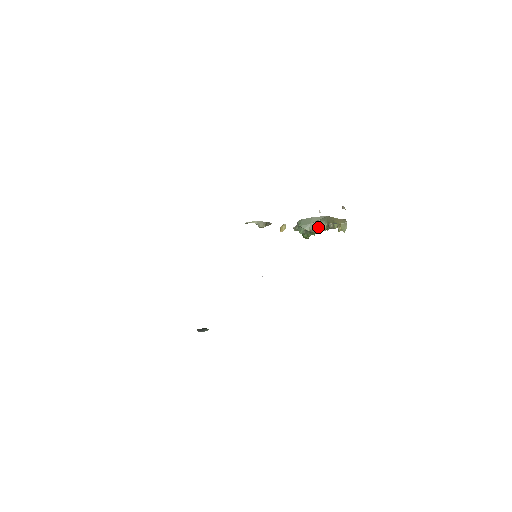
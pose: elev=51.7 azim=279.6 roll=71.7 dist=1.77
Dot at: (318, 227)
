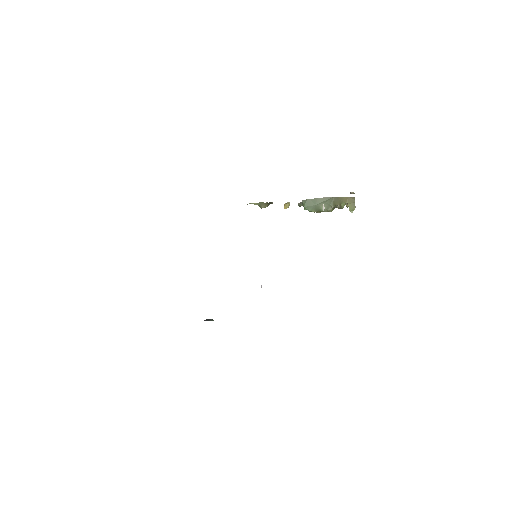
Dot at: occluded
